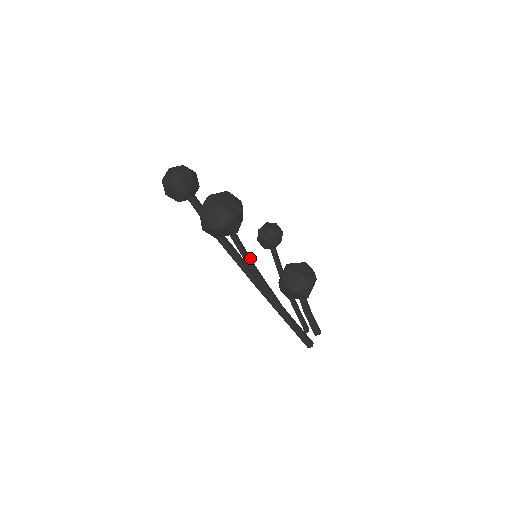
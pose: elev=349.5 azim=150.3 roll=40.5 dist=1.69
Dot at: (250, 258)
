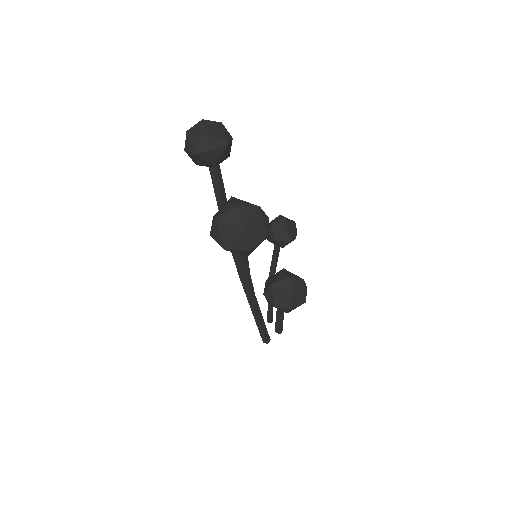
Dot at: occluded
